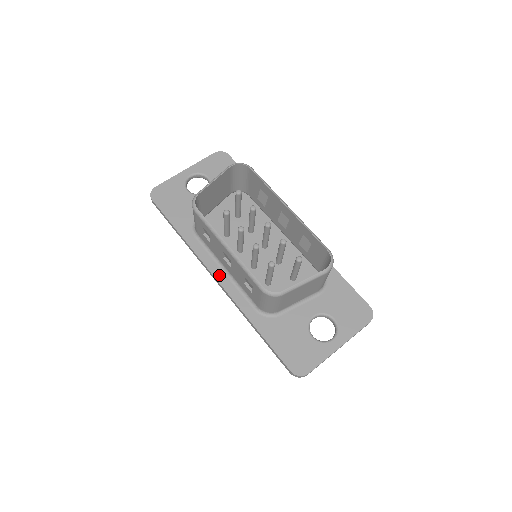
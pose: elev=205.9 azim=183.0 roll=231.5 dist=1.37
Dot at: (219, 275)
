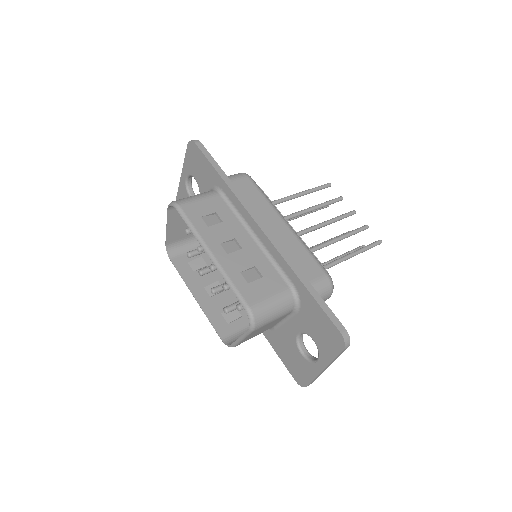
Dot at: occluded
